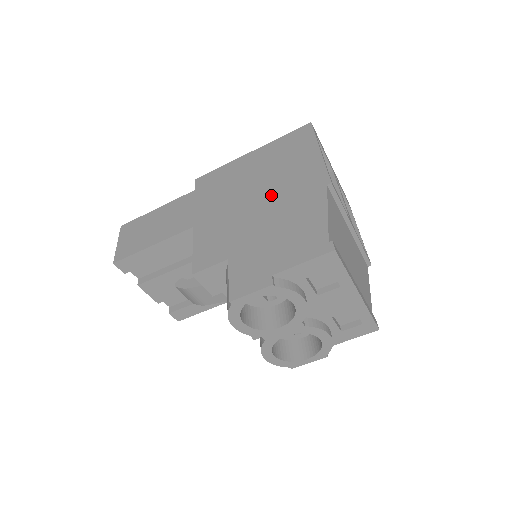
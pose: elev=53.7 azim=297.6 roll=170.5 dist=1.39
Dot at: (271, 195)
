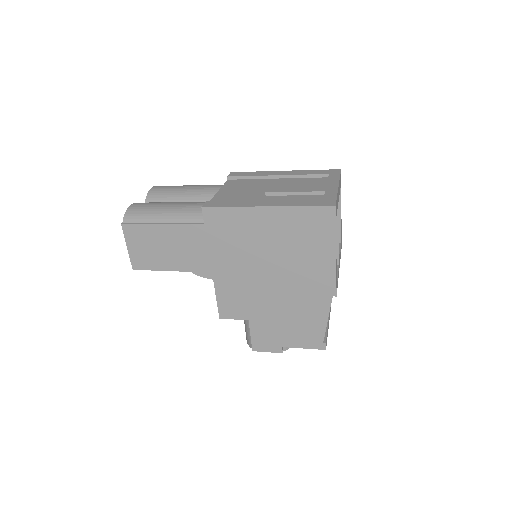
Dot at: (285, 280)
